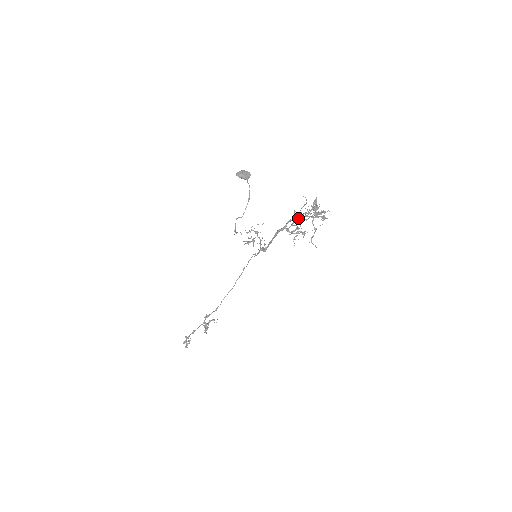
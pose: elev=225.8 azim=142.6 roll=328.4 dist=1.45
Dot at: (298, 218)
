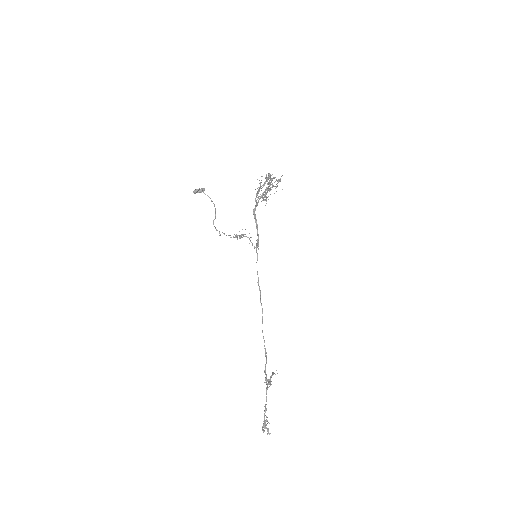
Dot at: (261, 195)
